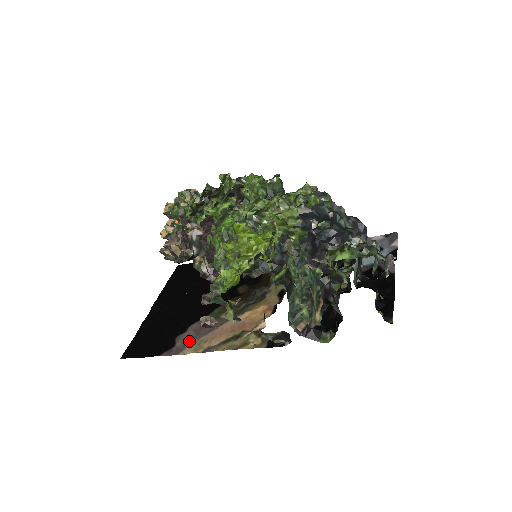
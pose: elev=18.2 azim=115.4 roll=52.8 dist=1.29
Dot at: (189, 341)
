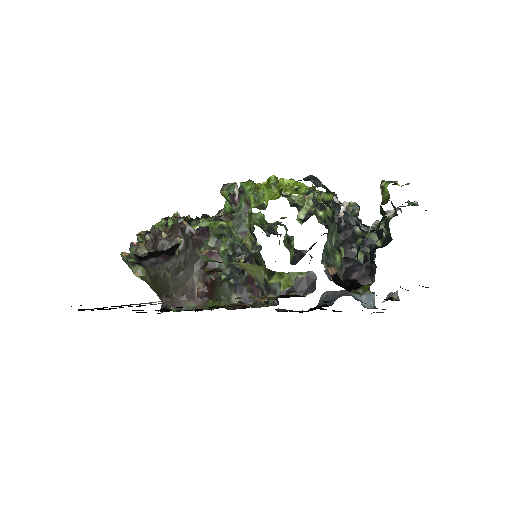
Dot at: occluded
